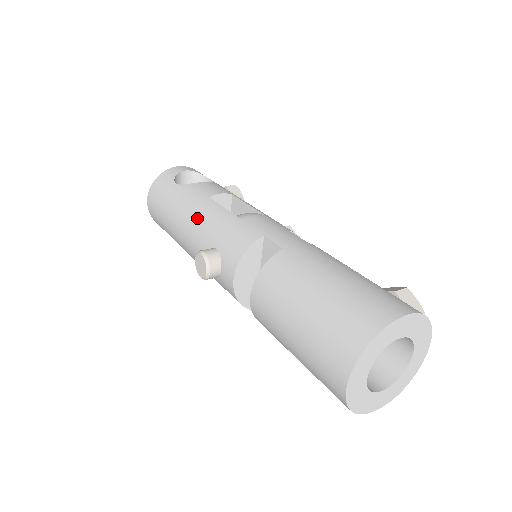
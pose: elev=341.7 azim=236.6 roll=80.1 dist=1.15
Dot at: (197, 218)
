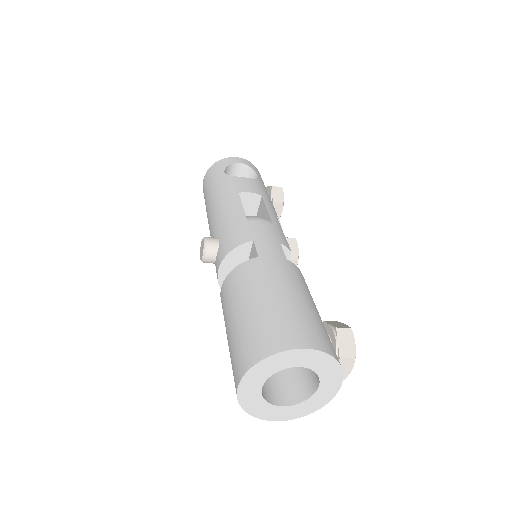
Dot at: (220, 208)
